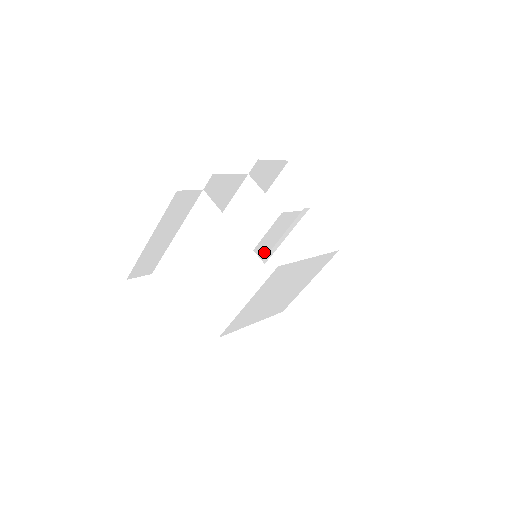
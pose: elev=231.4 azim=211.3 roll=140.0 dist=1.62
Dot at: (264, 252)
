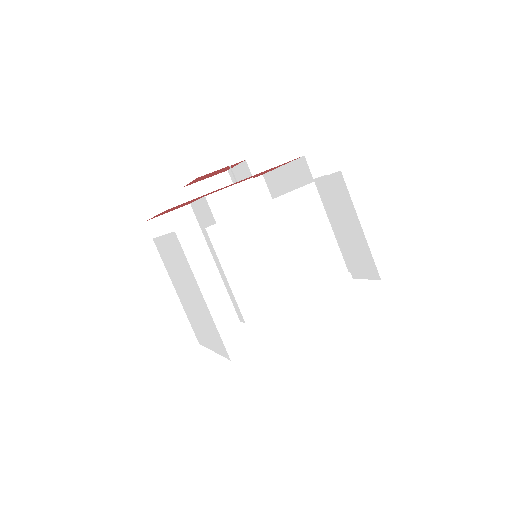
Dot at: occluded
